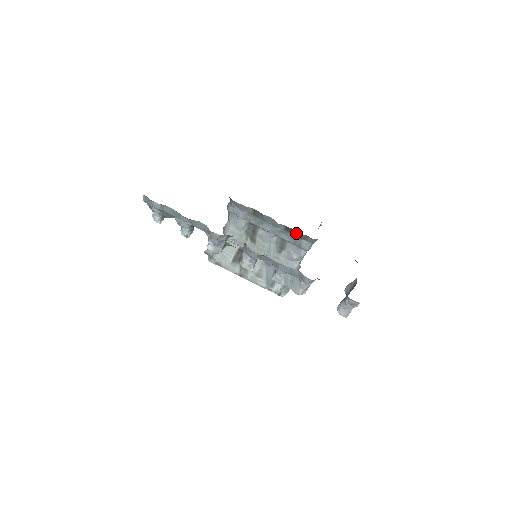
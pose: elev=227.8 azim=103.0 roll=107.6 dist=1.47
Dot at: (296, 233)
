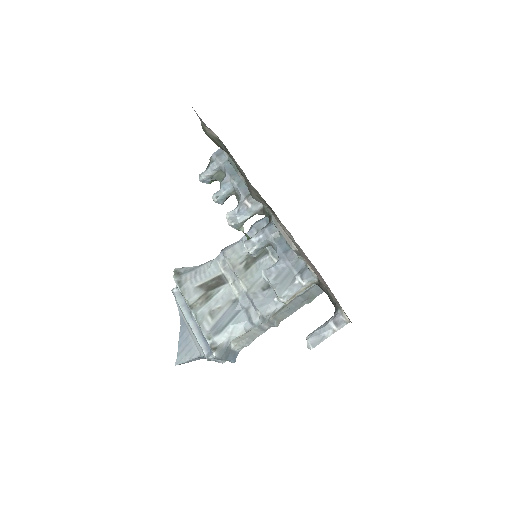
Dot at: occluded
